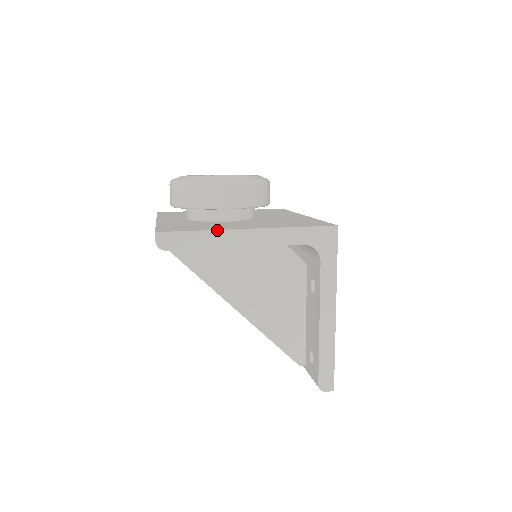
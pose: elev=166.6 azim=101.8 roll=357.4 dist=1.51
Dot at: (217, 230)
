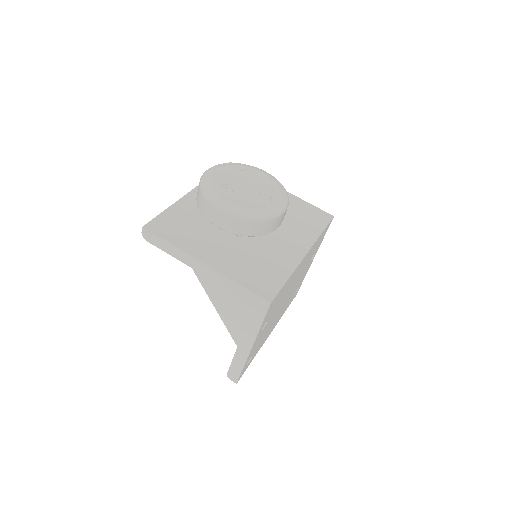
Dot at: (182, 250)
